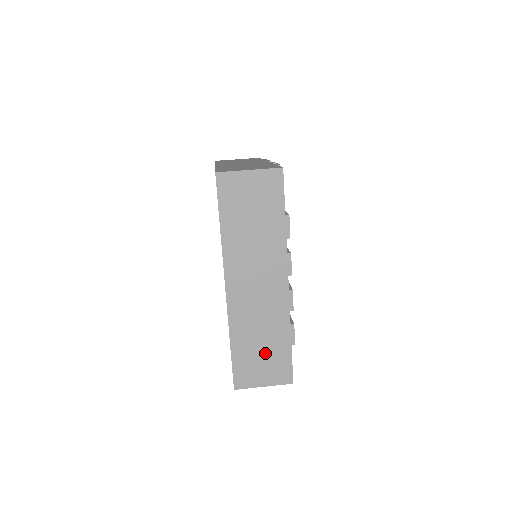
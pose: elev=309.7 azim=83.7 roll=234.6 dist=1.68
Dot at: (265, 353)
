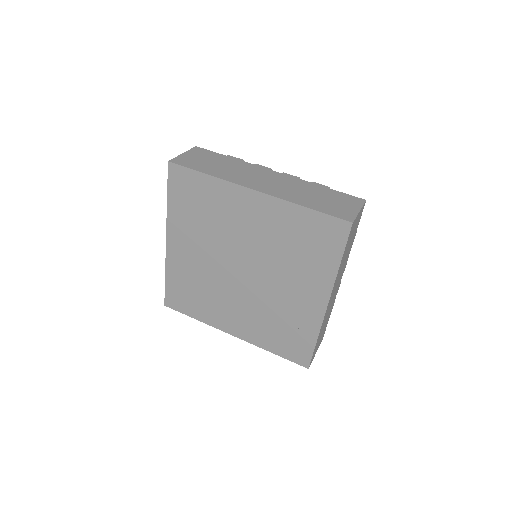
Dot at: (327, 199)
